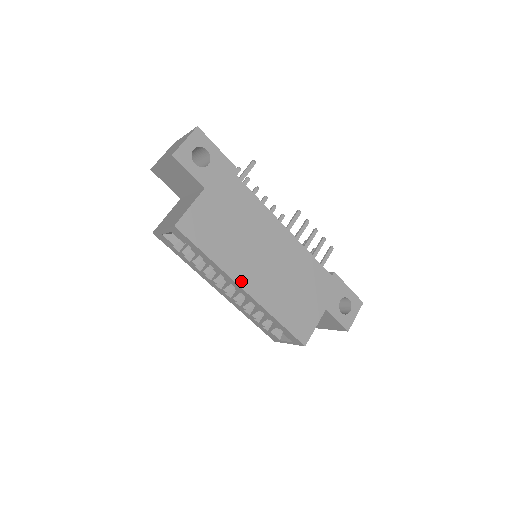
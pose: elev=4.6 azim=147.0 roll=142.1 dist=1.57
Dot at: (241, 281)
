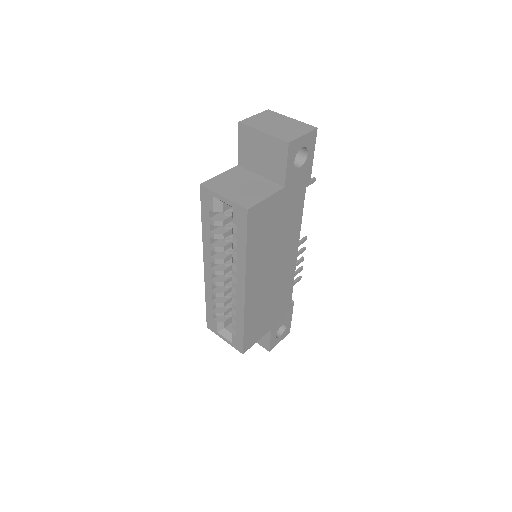
Dot at: (249, 282)
